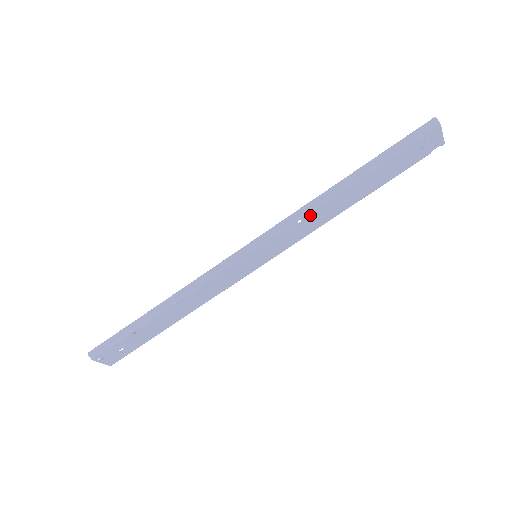
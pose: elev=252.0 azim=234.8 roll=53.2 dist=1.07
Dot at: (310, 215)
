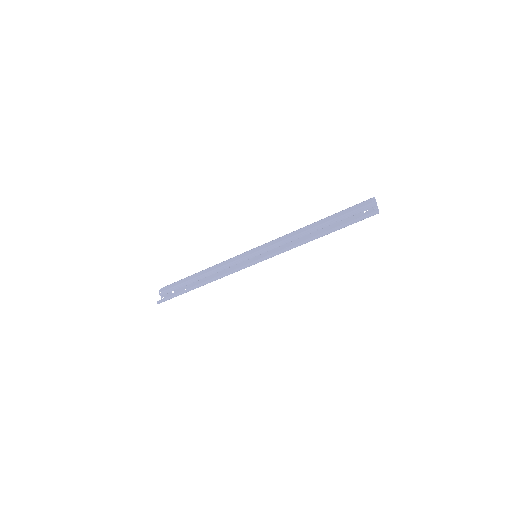
Dot at: occluded
